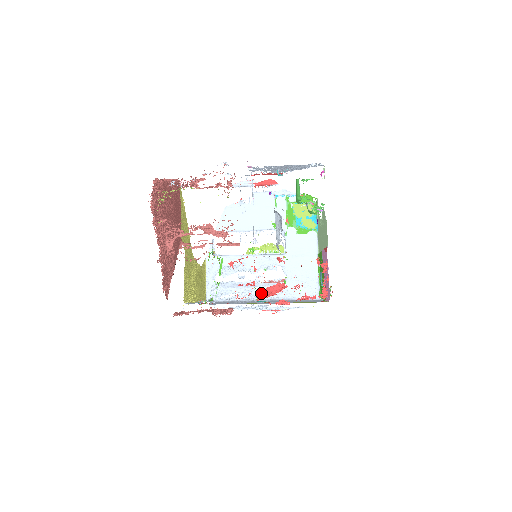
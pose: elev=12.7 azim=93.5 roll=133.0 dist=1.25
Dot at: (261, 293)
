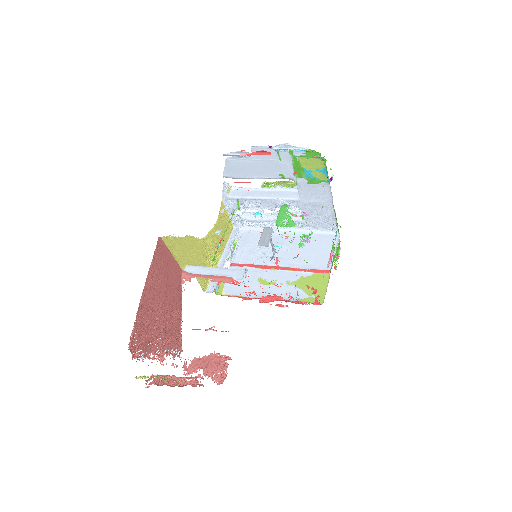
Dot at: (262, 298)
